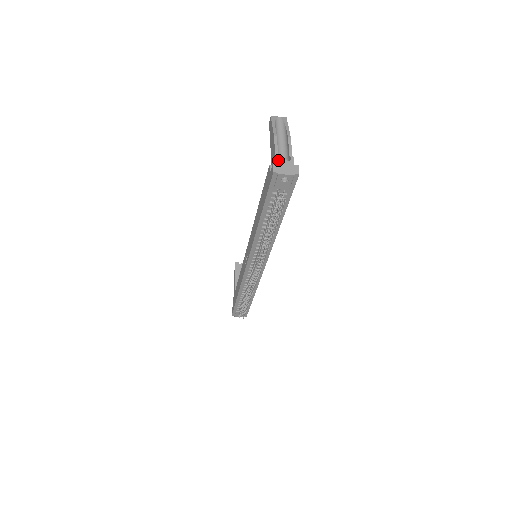
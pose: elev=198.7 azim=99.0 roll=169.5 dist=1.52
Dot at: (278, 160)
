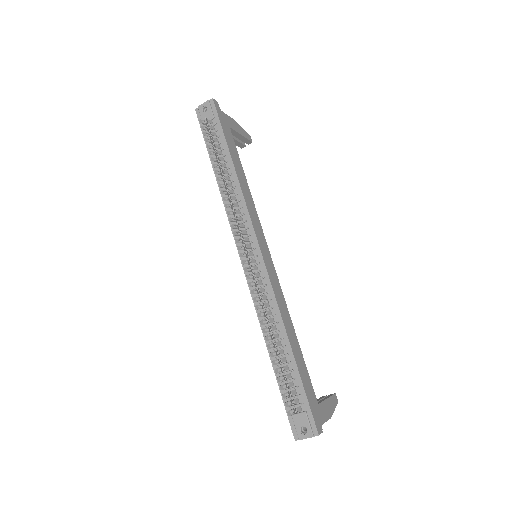
Dot at: occluded
